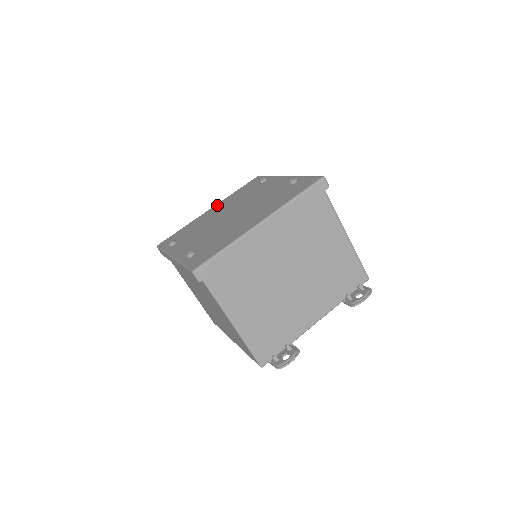
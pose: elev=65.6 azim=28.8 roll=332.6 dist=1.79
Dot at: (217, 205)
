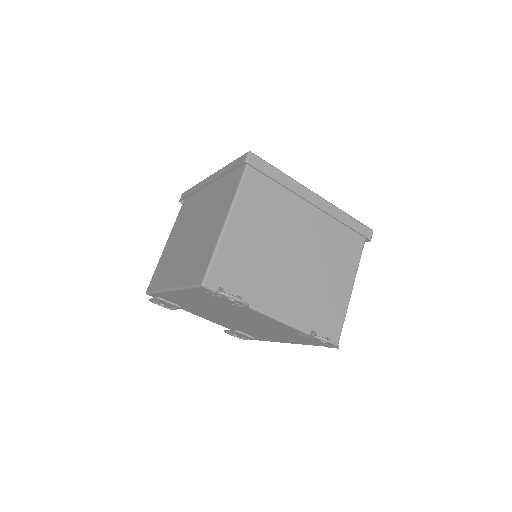
Dot at: occluded
